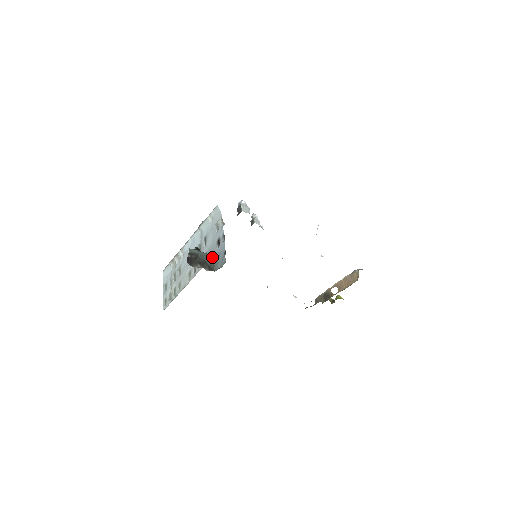
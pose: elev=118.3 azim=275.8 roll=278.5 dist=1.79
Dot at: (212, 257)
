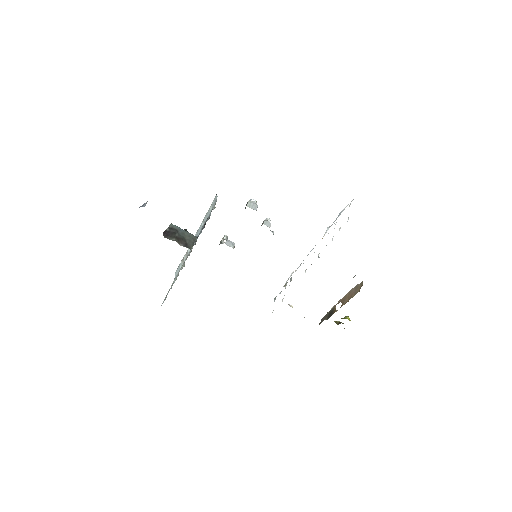
Dot at: (194, 237)
